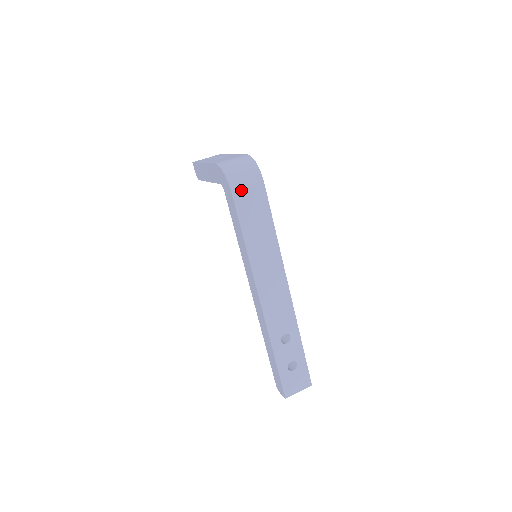
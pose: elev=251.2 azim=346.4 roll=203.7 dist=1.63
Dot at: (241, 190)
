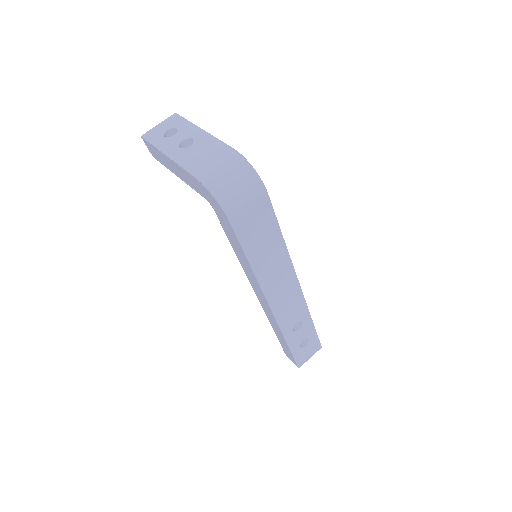
Dot at: (241, 214)
